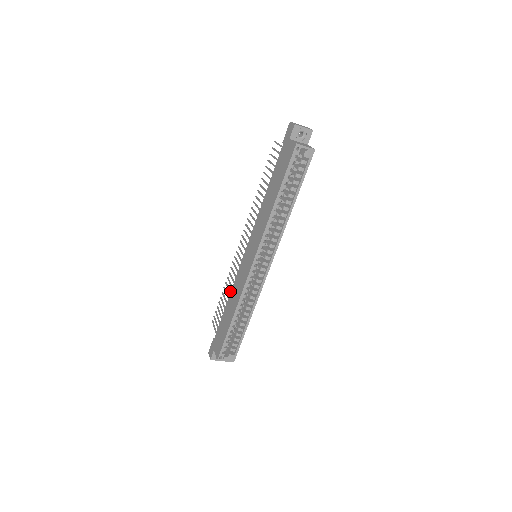
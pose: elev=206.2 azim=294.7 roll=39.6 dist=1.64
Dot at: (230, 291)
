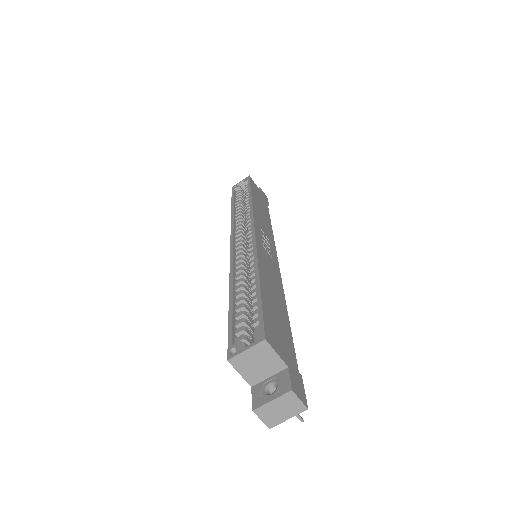
Dot at: occluded
